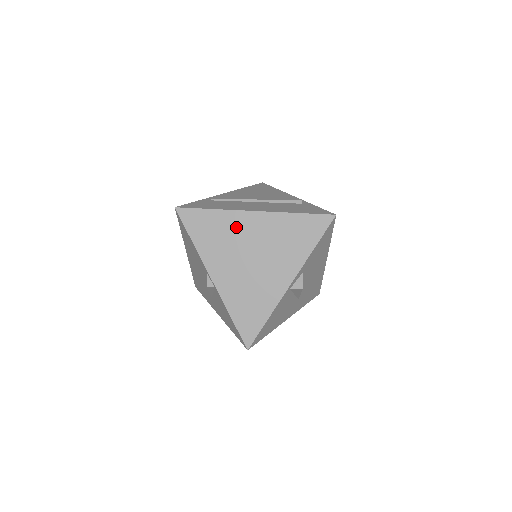
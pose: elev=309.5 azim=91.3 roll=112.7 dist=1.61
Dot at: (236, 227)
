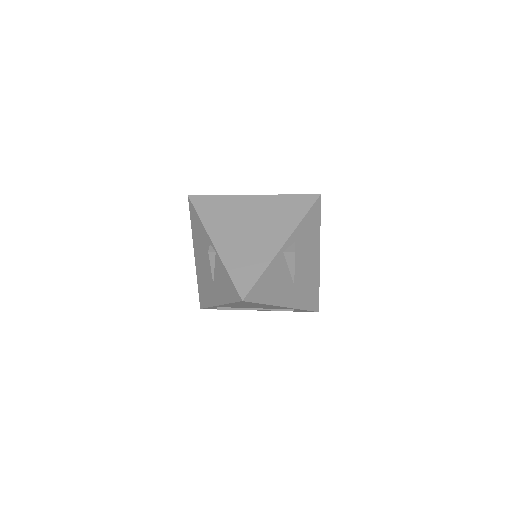
Dot at: (237, 206)
